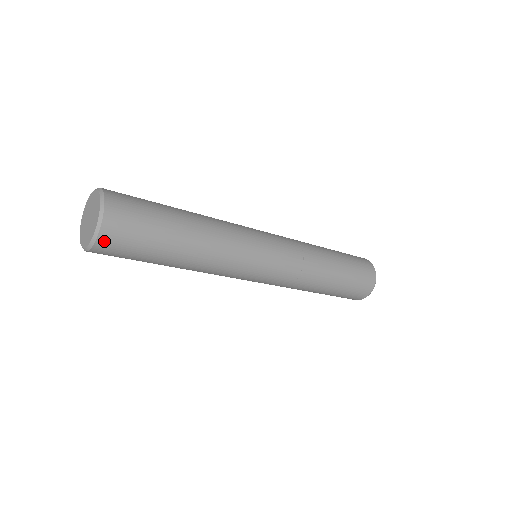
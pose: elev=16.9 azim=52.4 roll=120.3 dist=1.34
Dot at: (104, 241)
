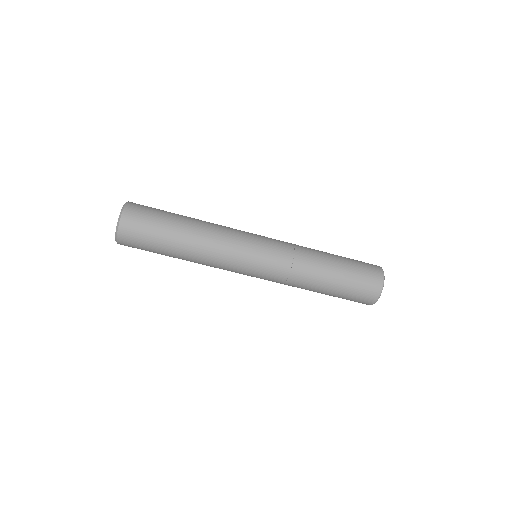
Dot at: (130, 207)
